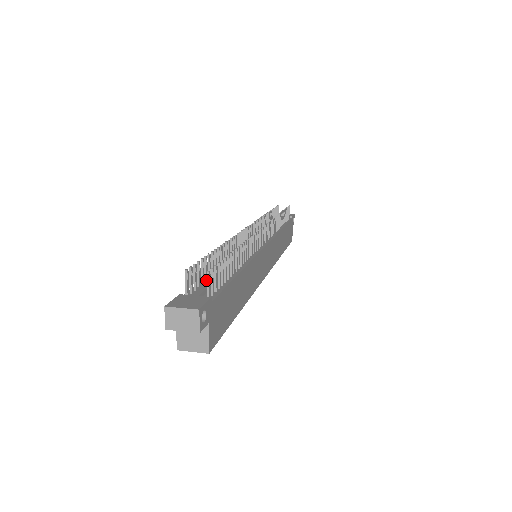
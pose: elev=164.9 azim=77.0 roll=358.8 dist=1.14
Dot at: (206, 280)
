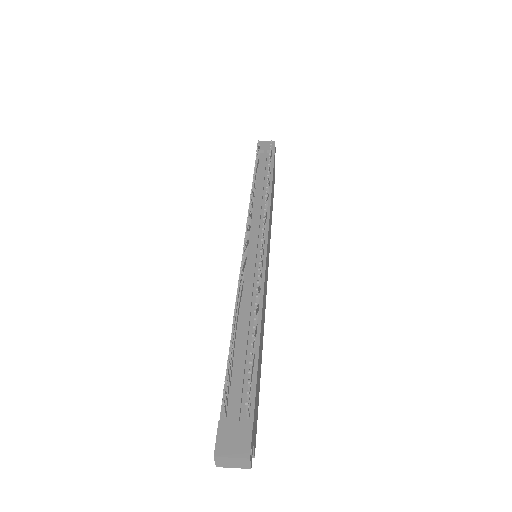
Dot at: (232, 368)
